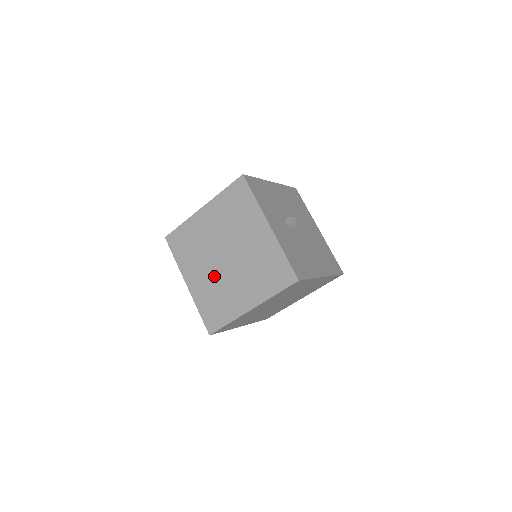
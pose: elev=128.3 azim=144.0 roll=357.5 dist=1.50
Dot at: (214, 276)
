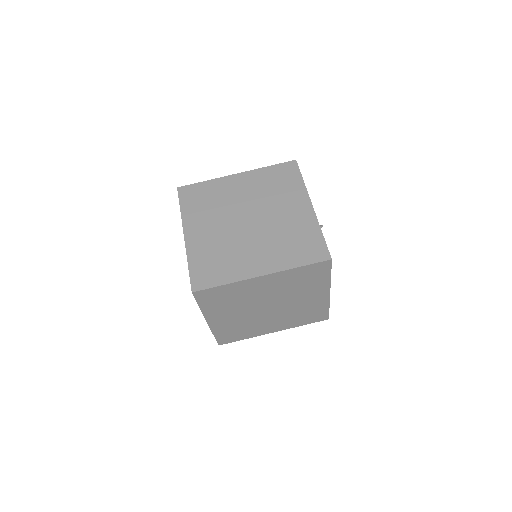
Dot at: (226, 234)
